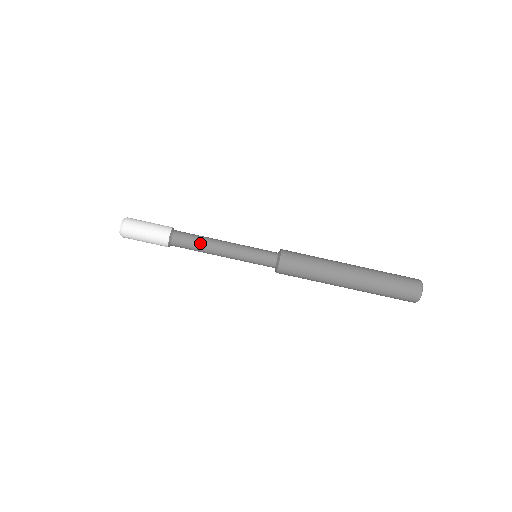
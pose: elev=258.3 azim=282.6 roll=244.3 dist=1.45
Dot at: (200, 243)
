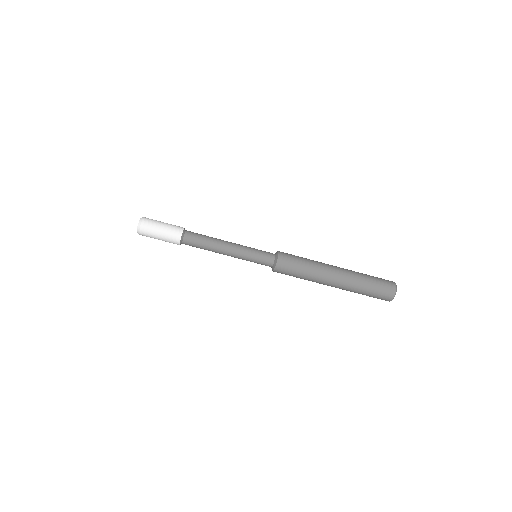
Dot at: (208, 244)
